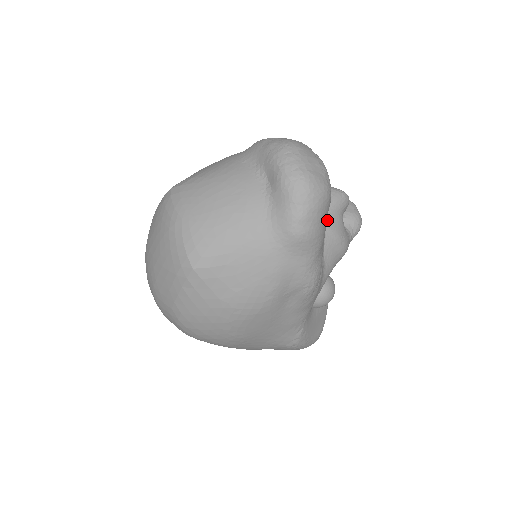
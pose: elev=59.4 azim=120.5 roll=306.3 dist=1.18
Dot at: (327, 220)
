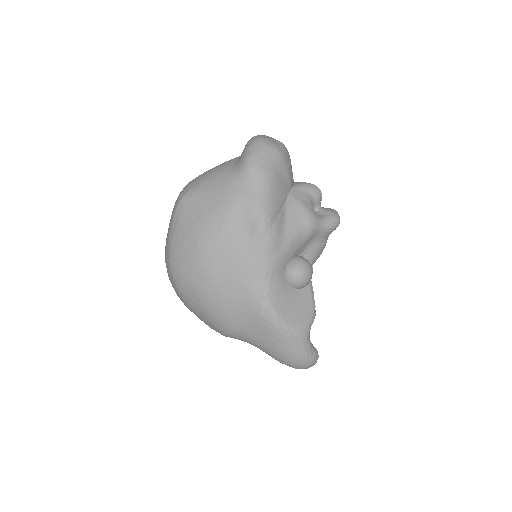
Dot at: (292, 191)
